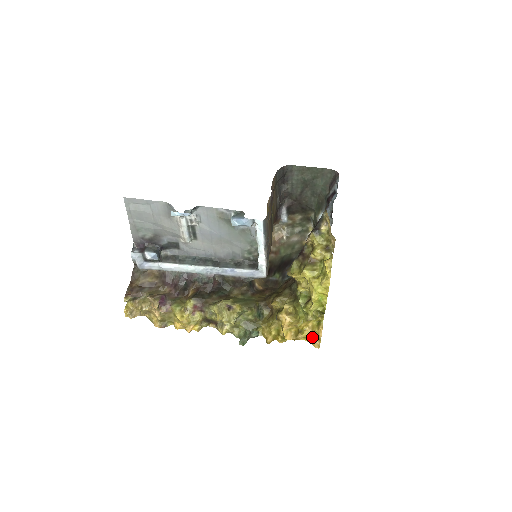
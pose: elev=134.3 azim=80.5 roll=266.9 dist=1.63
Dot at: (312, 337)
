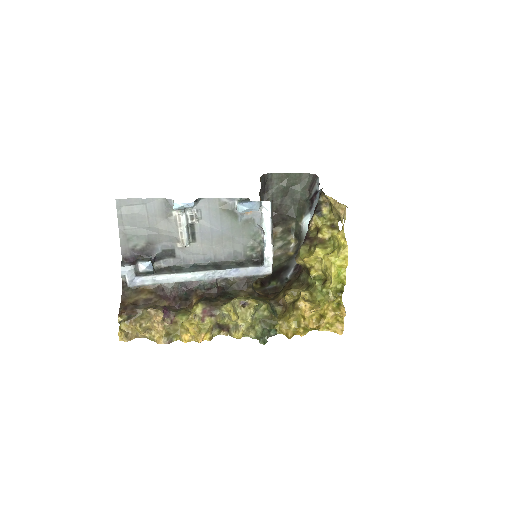
Dot at: (334, 322)
